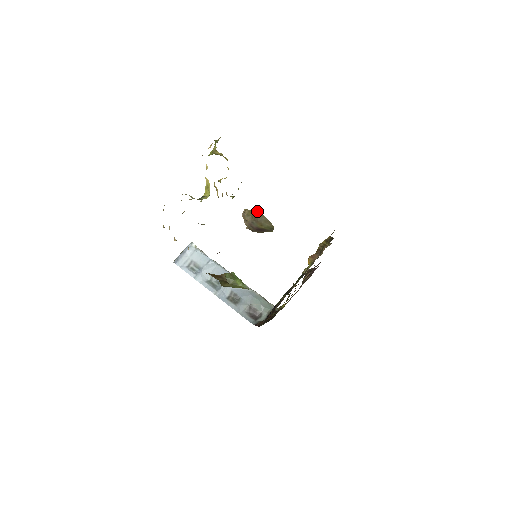
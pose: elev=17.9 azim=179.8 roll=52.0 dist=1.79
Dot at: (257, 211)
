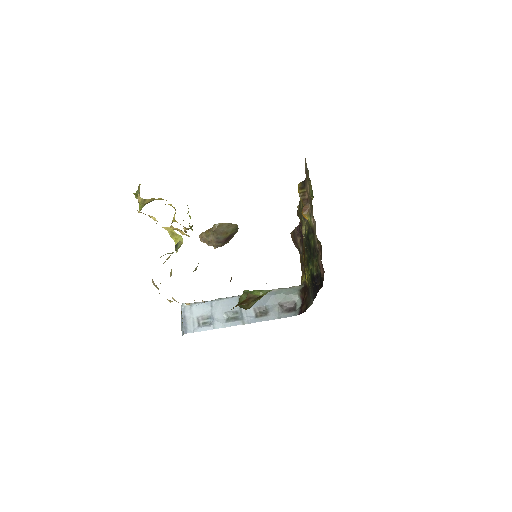
Dot at: (213, 225)
